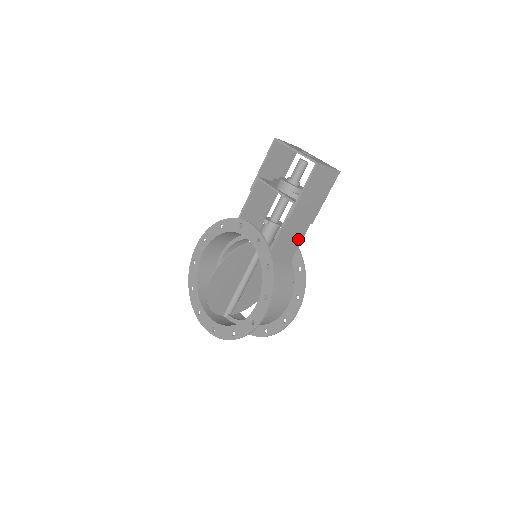
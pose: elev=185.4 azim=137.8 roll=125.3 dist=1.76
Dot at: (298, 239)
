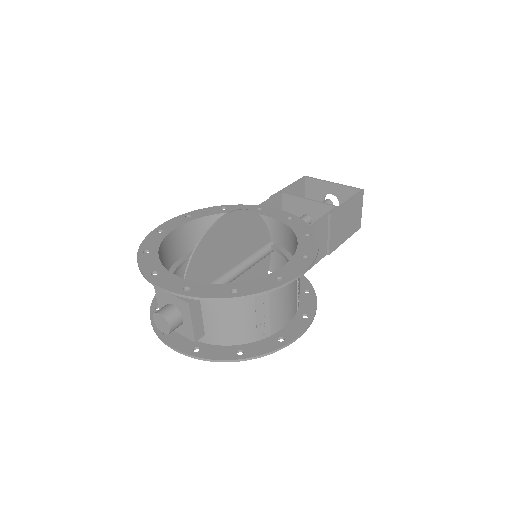
Dot at: occluded
